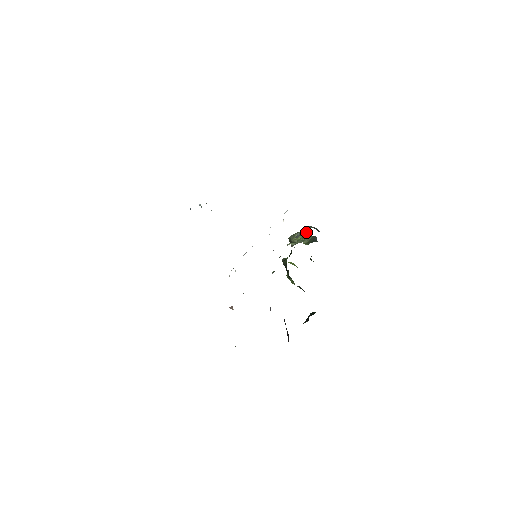
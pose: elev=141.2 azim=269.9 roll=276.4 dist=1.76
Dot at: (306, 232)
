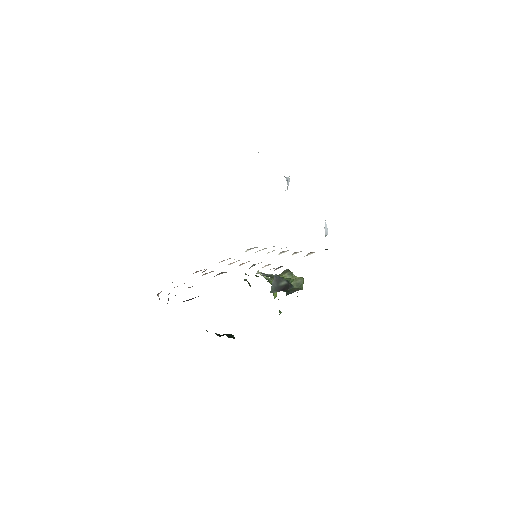
Dot at: (303, 280)
